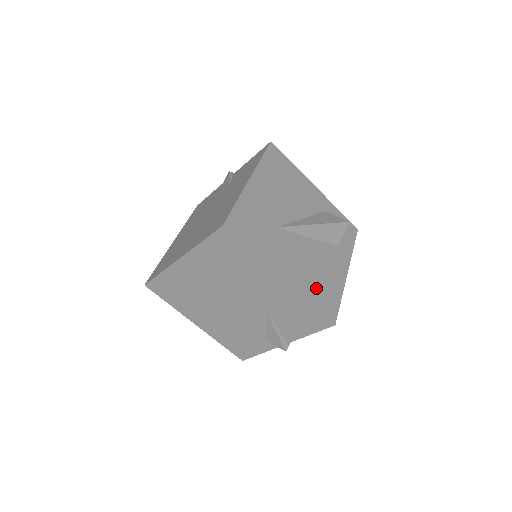
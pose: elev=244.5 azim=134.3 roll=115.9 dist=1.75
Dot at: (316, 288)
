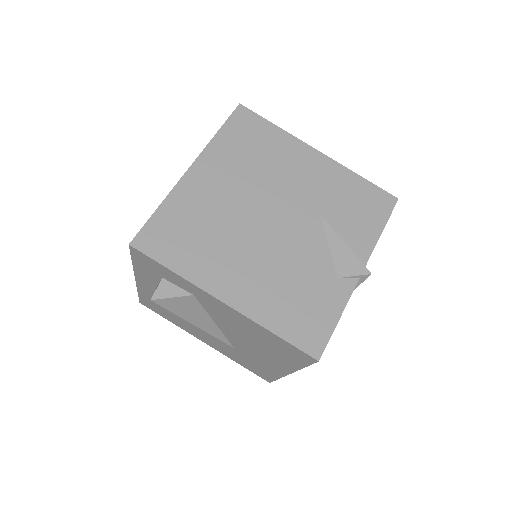
Dot at: occluded
